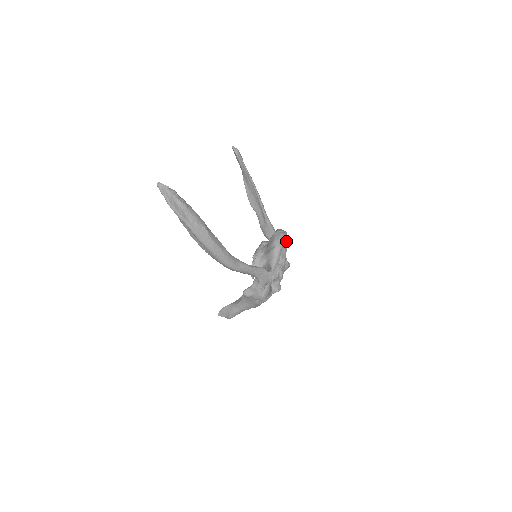
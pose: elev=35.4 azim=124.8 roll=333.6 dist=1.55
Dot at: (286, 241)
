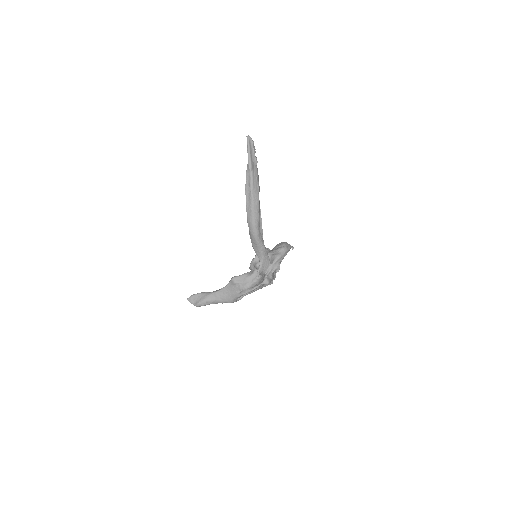
Dot at: (283, 258)
